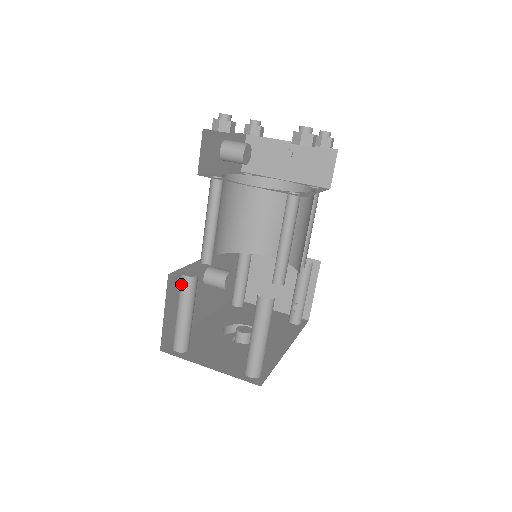
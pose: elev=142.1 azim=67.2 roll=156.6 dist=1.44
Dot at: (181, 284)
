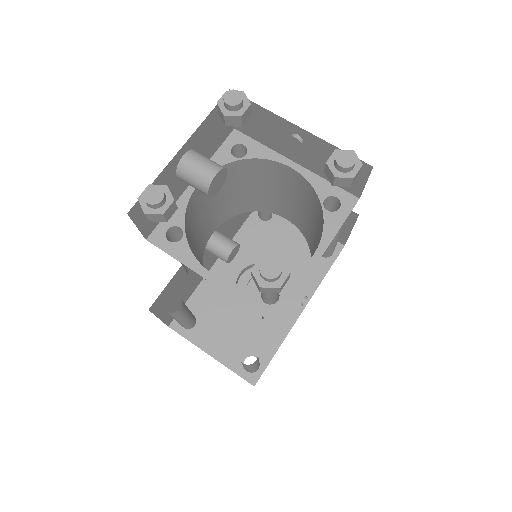
Dot at: occluded
